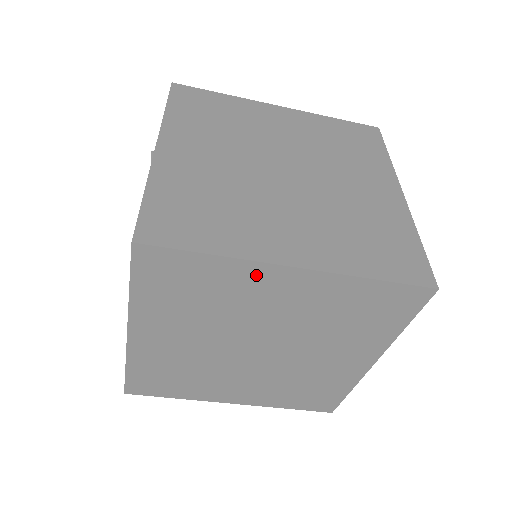
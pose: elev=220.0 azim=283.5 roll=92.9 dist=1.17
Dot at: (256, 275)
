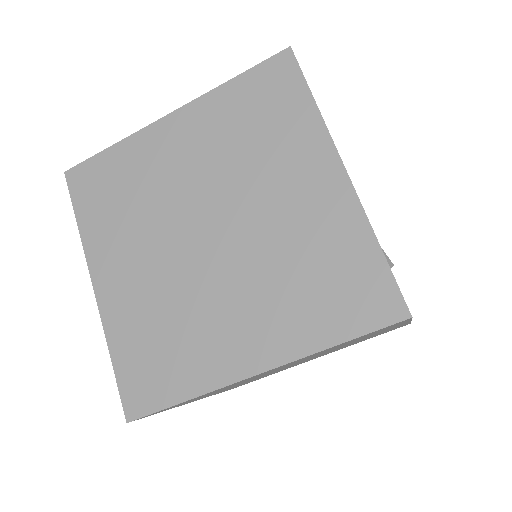
Dot at: occluded
